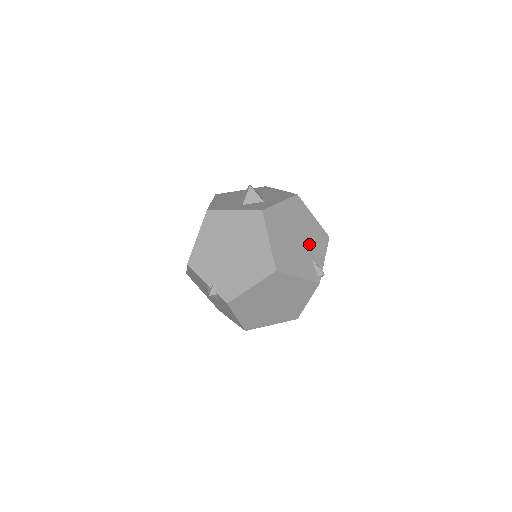
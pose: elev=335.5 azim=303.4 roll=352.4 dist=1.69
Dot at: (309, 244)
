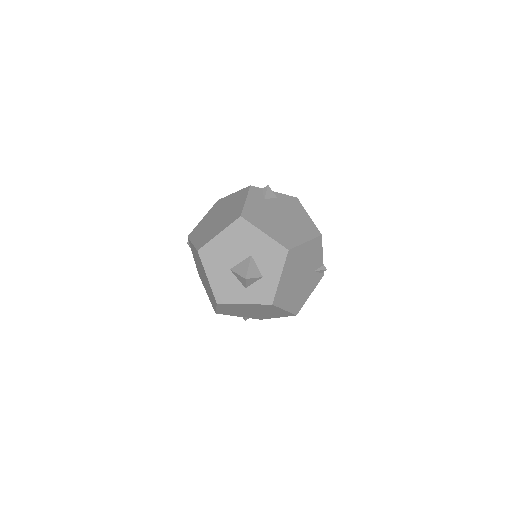
Dot at: (309, 266)
